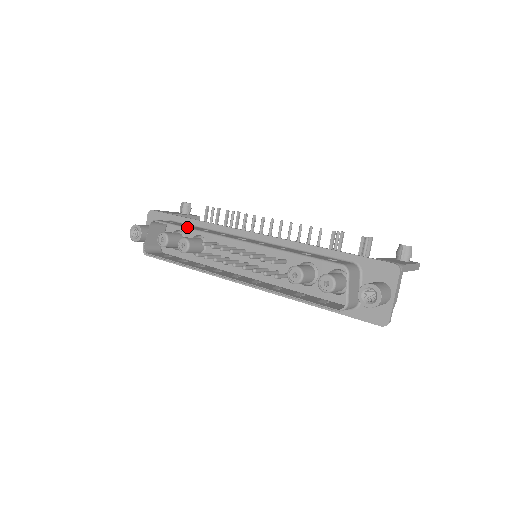
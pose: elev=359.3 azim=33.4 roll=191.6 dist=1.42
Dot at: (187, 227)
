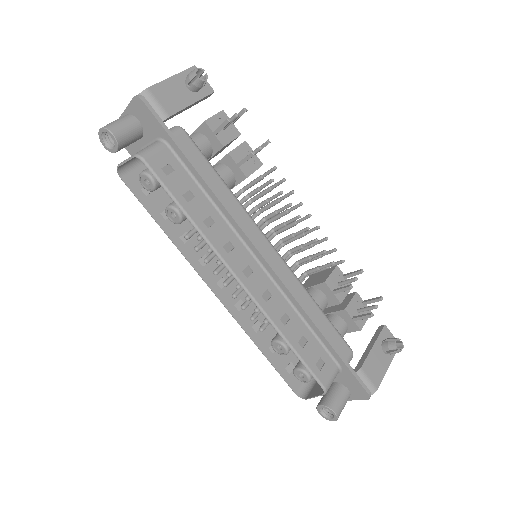
Dot at: (186, 213)
